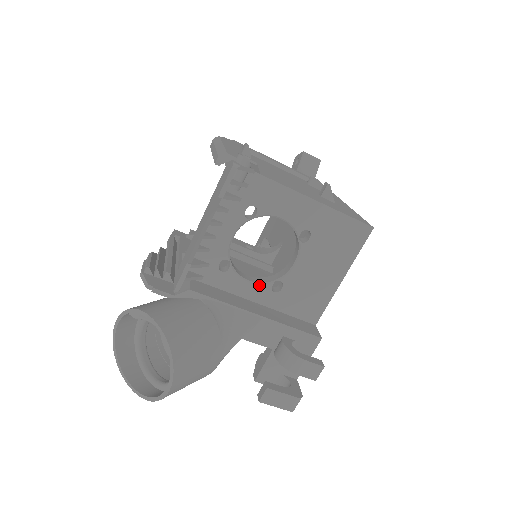
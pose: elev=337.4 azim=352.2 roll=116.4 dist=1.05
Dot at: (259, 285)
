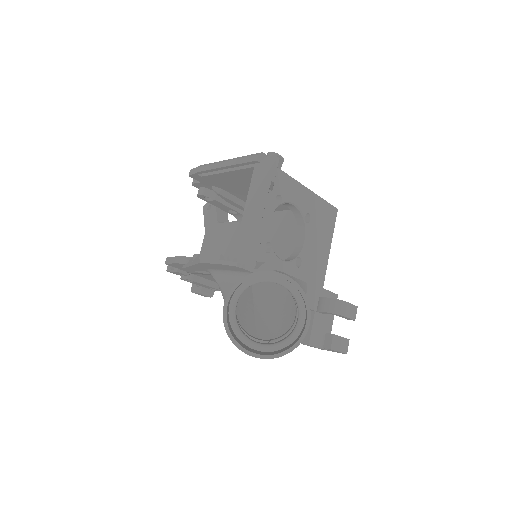
Dot at: (289, 263)
